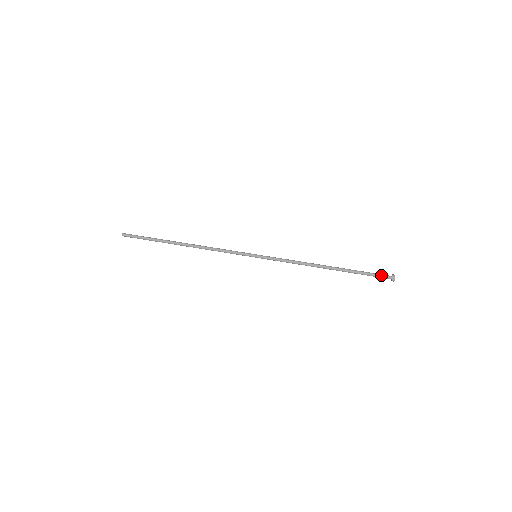
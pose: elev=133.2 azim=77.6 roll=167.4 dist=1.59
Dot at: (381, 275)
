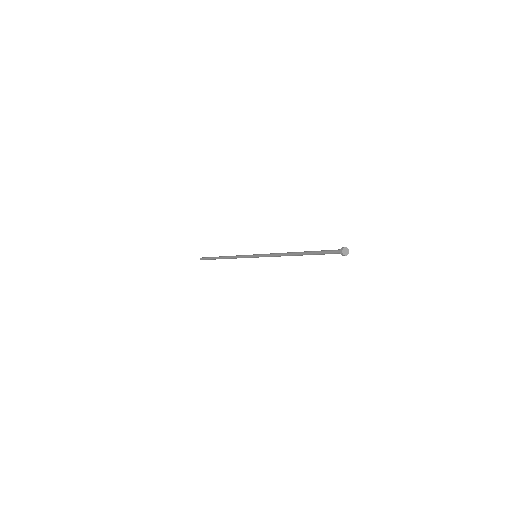
Dot at: (333, 250)
